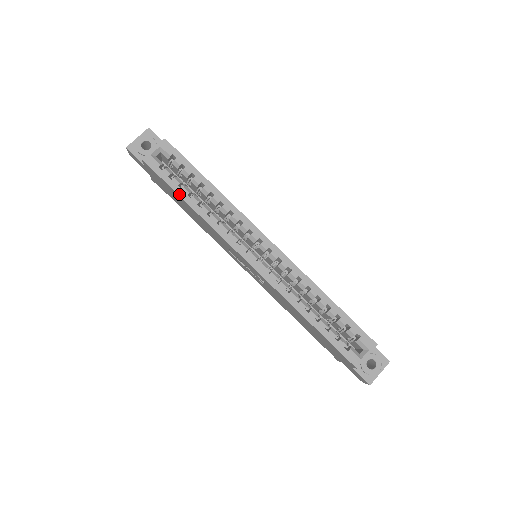
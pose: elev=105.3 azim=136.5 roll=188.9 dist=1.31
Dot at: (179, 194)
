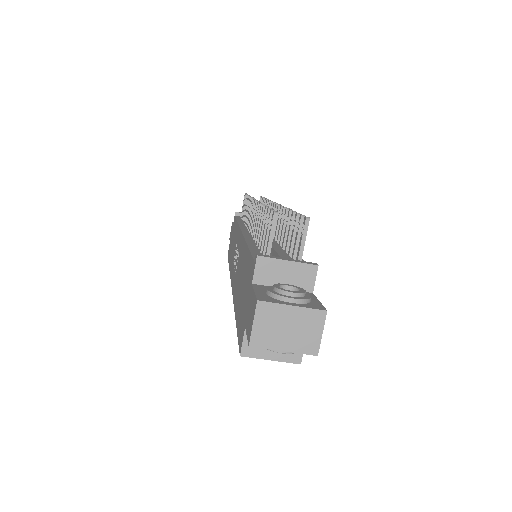
Dot at: occluded
